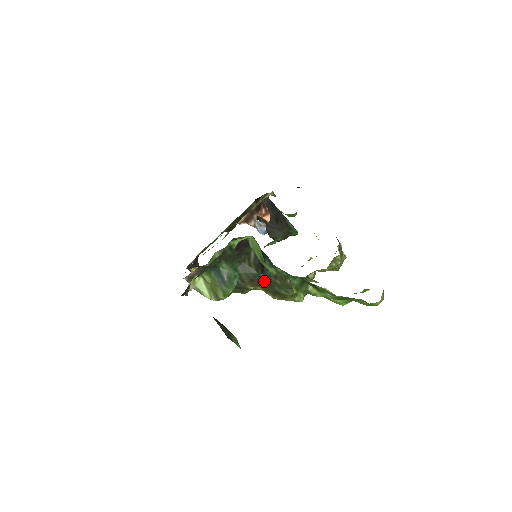
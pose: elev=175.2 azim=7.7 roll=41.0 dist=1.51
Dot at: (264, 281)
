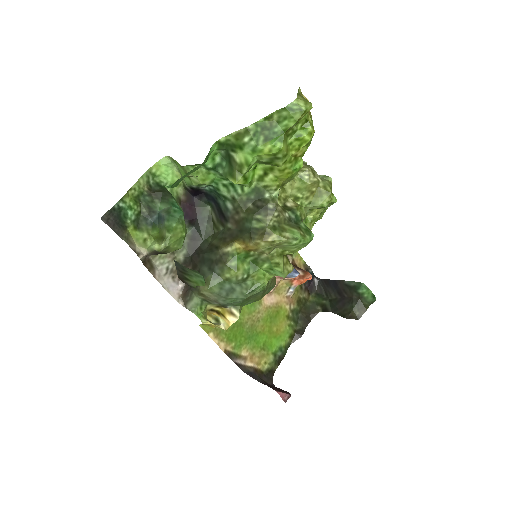
Dot at: (234, 230)
